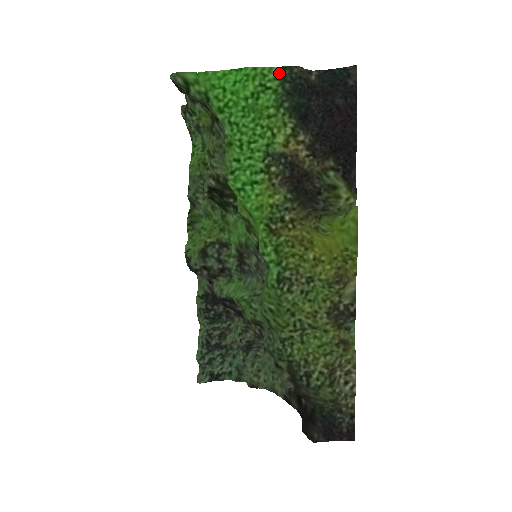
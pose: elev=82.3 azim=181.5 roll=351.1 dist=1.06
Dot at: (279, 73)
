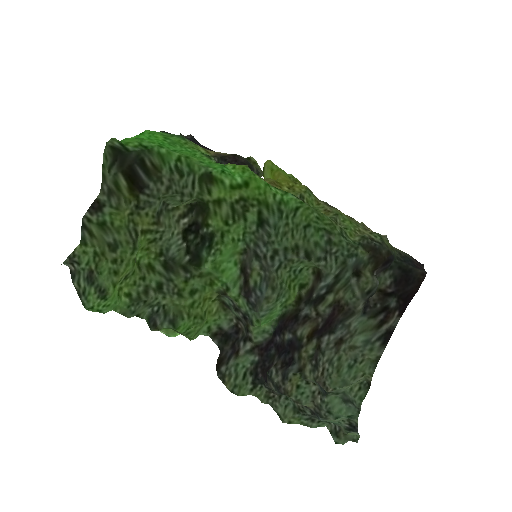
Dot at: occluded
